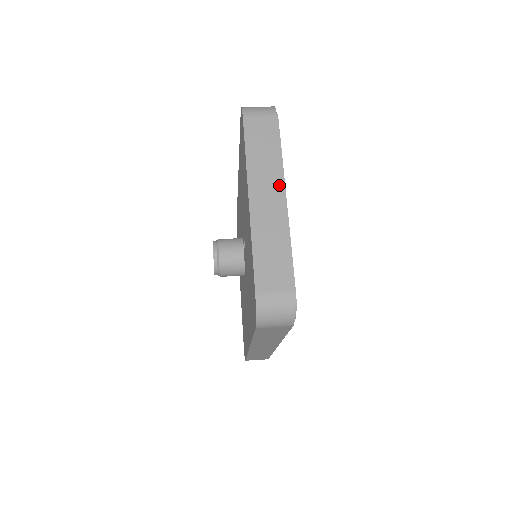
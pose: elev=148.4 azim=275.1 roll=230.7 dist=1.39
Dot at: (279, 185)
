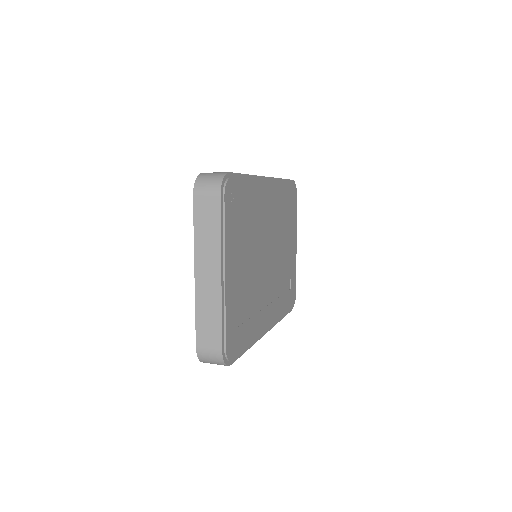
Dot at: (217, 263)
